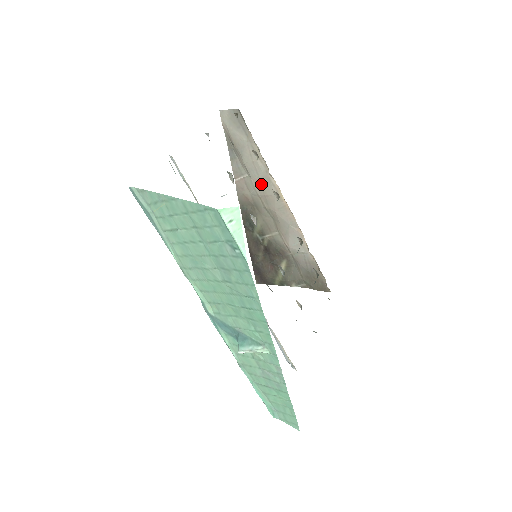
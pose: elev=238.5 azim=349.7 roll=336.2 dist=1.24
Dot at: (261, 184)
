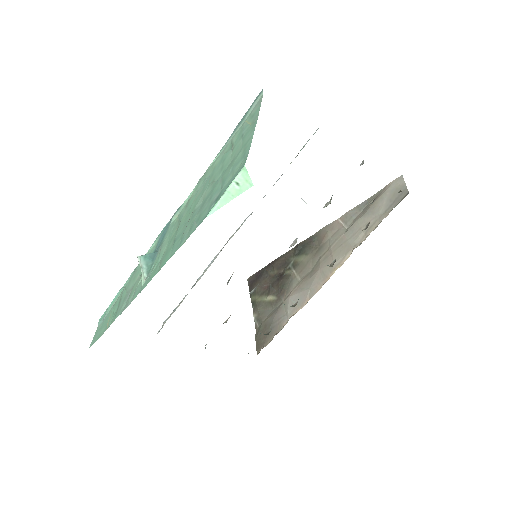
Dot at: (342, 245)
